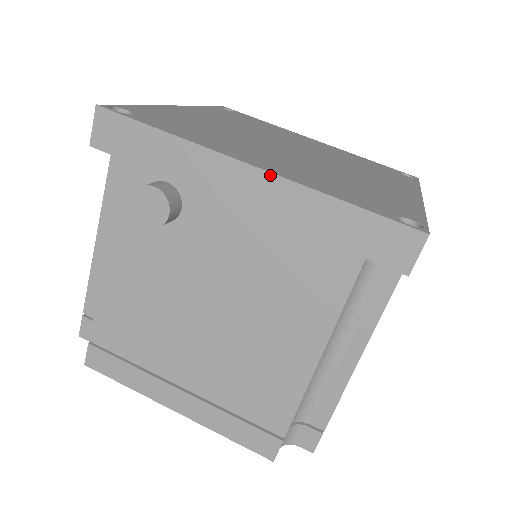
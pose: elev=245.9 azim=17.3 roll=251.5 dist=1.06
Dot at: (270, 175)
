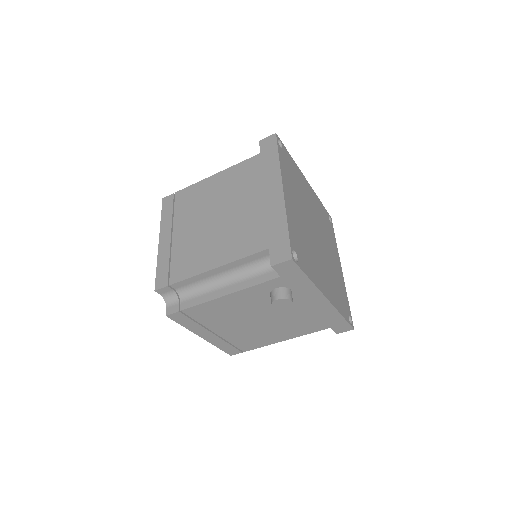
Dot at: (330, 303)
